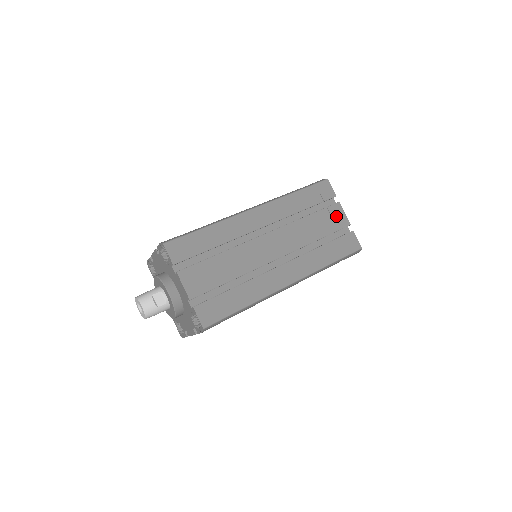
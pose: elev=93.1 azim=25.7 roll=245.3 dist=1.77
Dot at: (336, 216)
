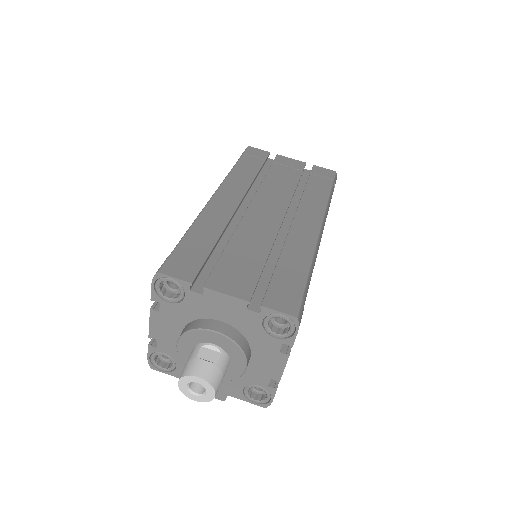
Dot at: (288, 164)
